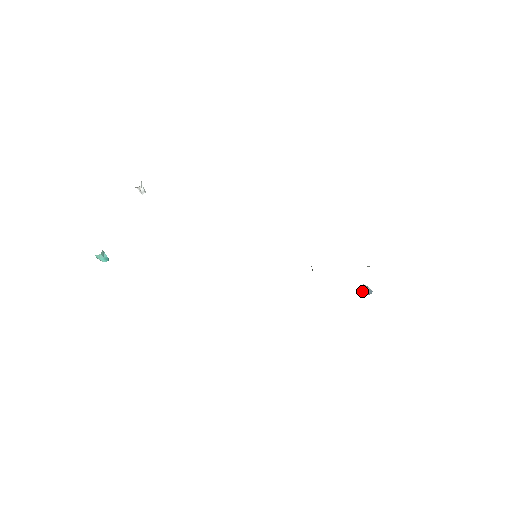
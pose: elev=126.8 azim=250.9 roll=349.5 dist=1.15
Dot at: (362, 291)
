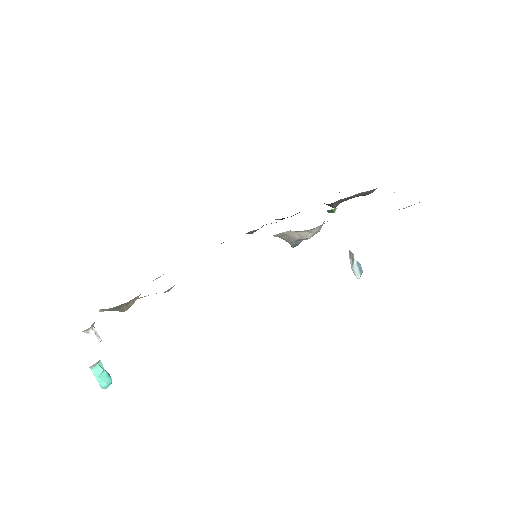
Dot at: (354, 269)
